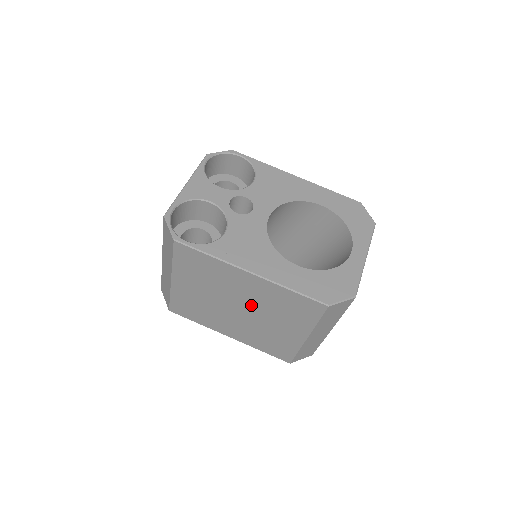
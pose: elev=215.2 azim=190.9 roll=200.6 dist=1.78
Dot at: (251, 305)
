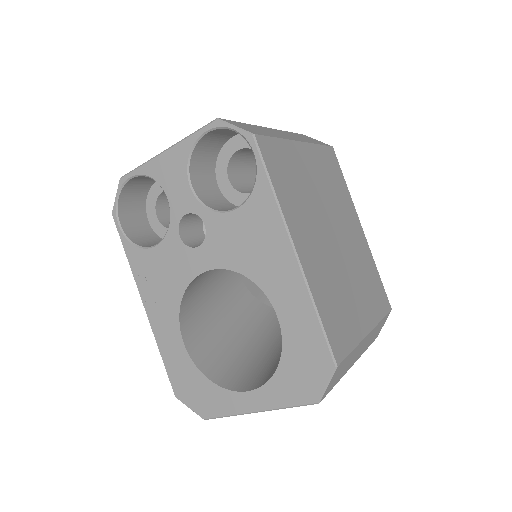
Dot at: occluded
